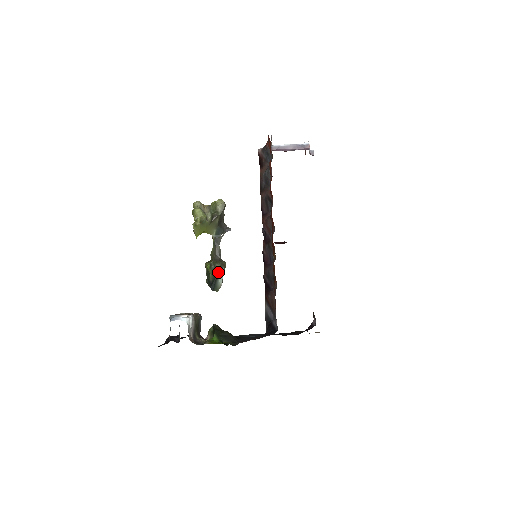
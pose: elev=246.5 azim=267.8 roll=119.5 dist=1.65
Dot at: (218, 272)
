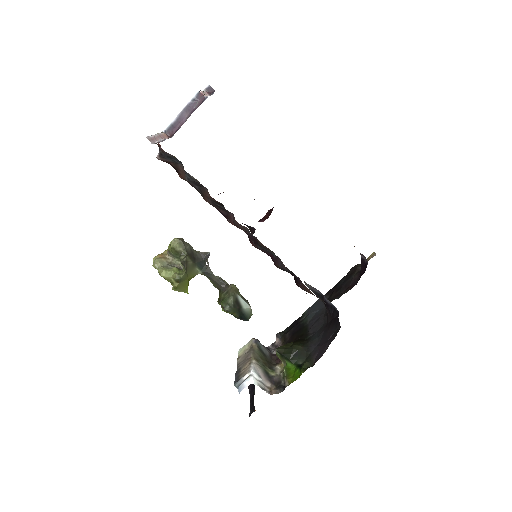
Dot at: (237, 305)
